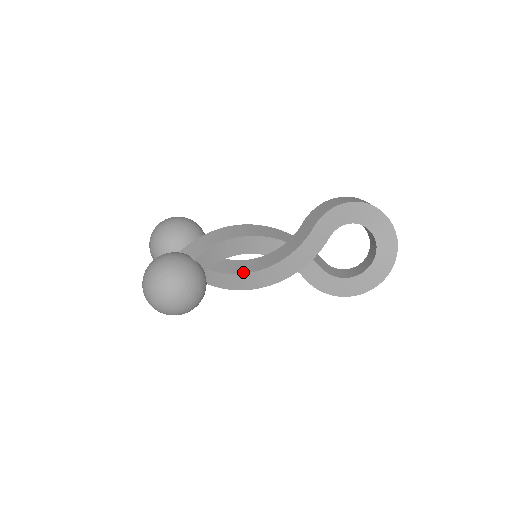
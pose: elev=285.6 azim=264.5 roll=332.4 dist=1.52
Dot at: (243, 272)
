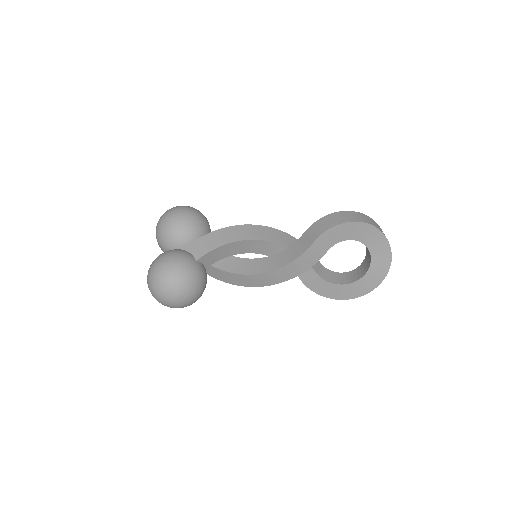
Dot at: (242, 273)
